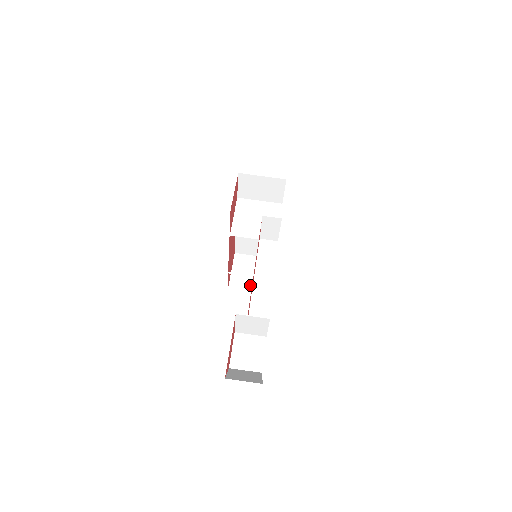
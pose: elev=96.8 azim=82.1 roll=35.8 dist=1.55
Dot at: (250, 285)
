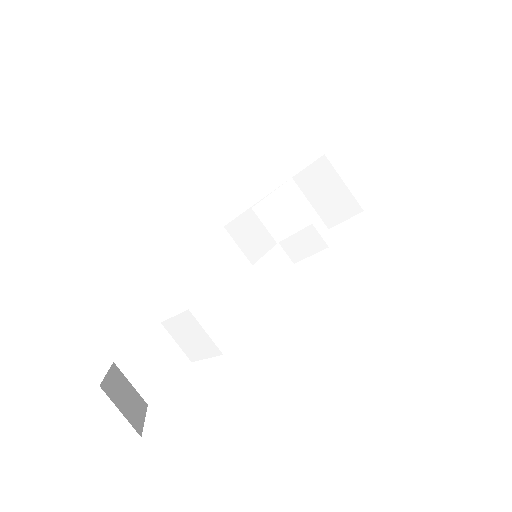
Dot at: (210, 273)
